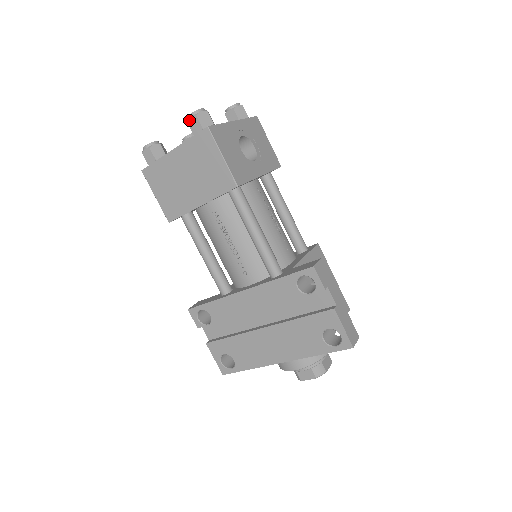
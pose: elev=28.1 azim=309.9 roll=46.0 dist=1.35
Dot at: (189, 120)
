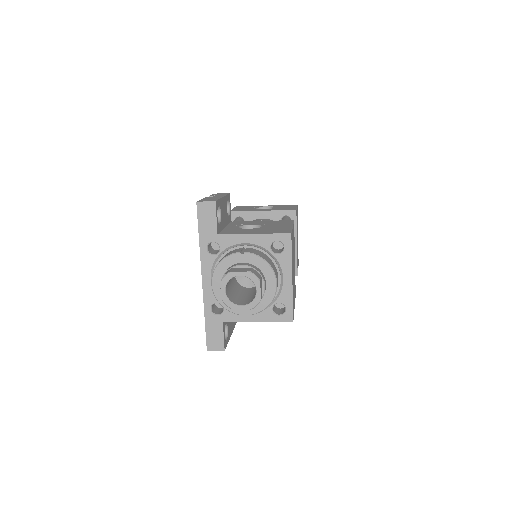
Dot at: occluded
